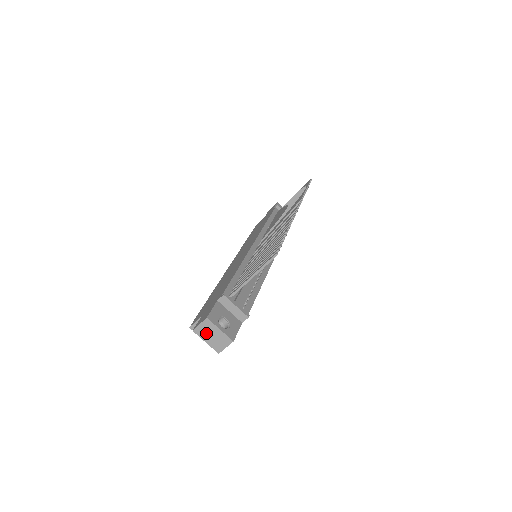
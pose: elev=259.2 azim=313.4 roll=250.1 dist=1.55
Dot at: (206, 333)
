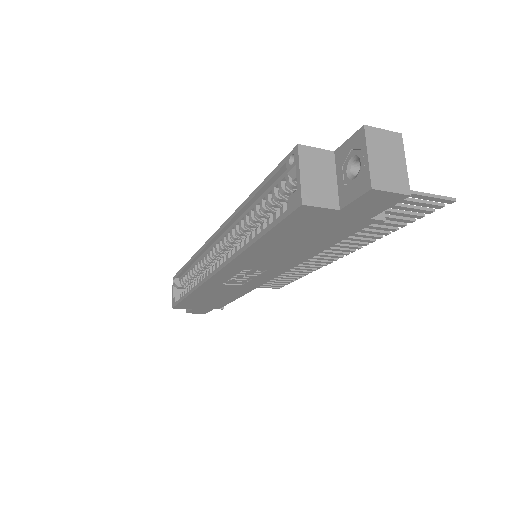
Dot at: (381, 147)
